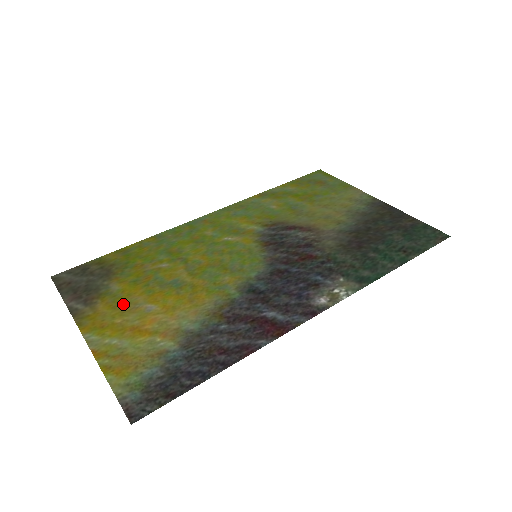
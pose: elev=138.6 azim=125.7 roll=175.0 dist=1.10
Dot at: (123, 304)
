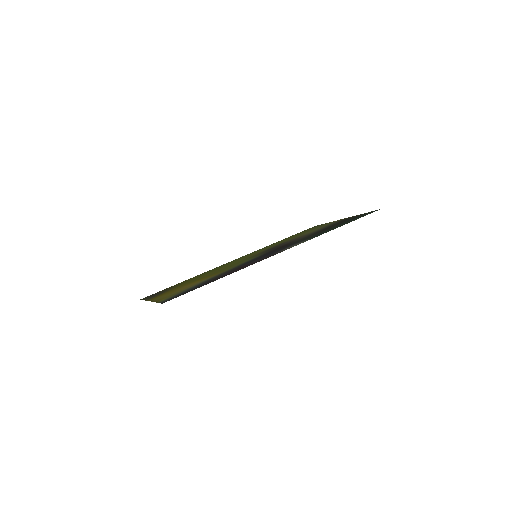
Dot at: (174, 289)
